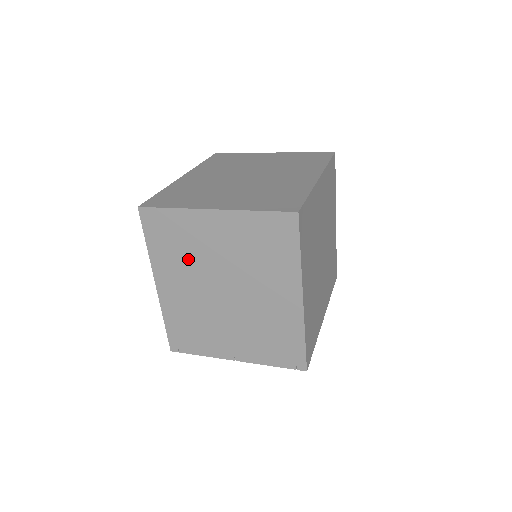
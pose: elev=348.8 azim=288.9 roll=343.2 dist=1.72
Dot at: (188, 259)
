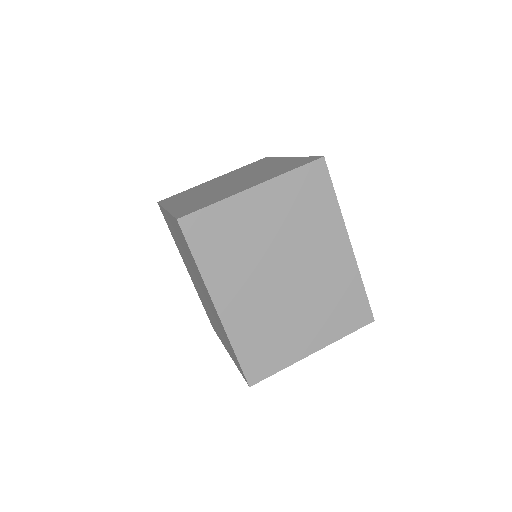
Dot at: occluded
